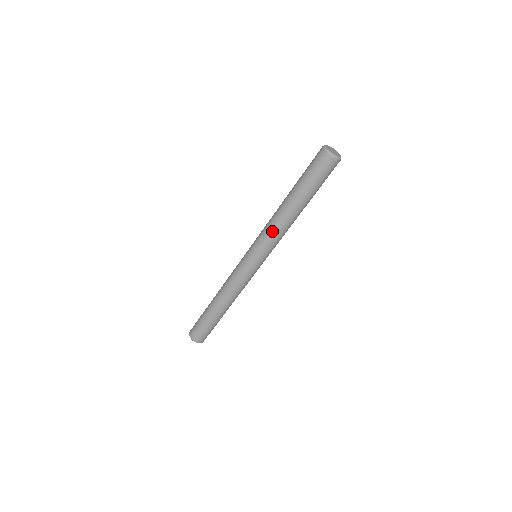
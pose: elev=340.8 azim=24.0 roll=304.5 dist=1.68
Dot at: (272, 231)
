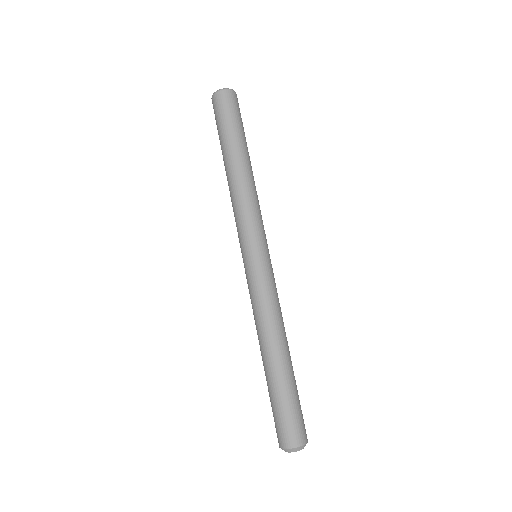
Dot at: (252, 202)
